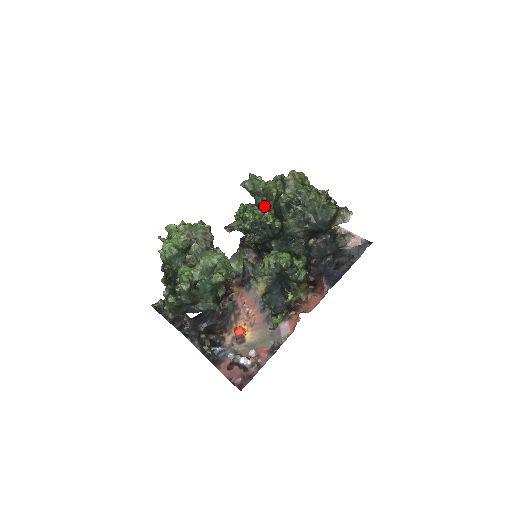
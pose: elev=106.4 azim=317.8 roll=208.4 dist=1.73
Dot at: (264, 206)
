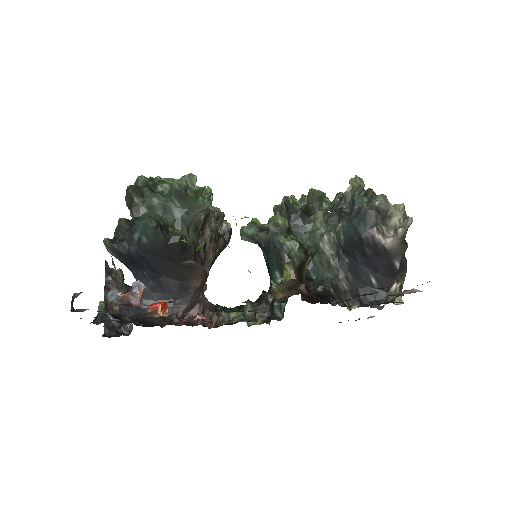
Dot at: occluded
